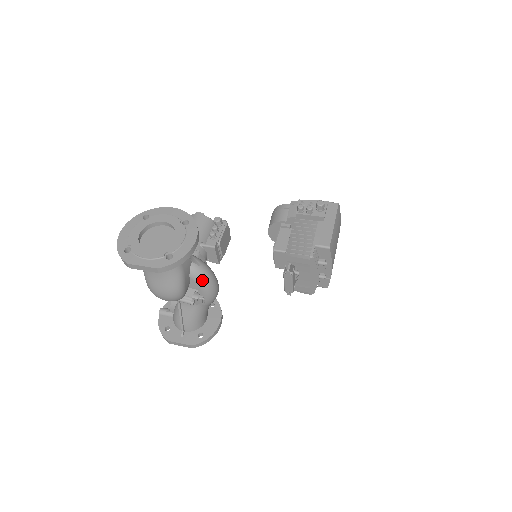
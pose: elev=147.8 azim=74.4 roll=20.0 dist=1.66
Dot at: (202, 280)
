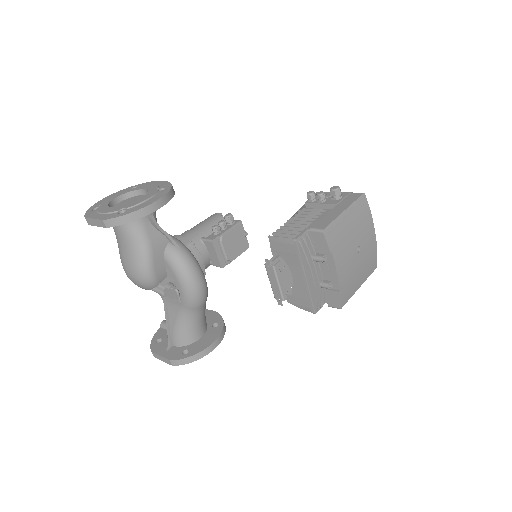
Dot at: (177, 266)
